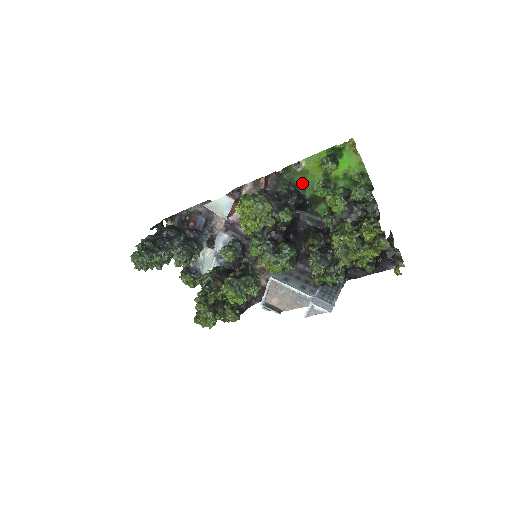
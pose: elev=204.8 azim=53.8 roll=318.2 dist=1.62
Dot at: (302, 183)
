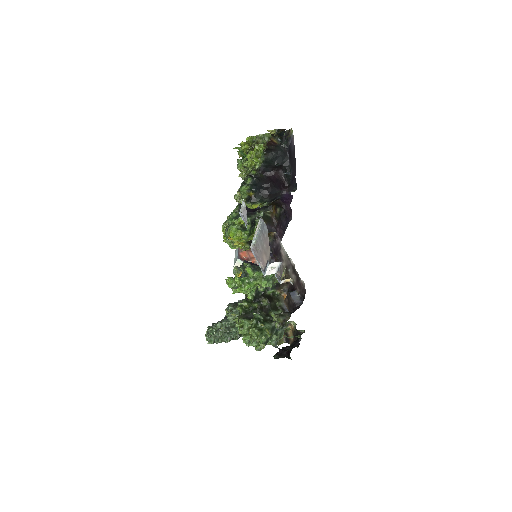
Dot at: occluded
